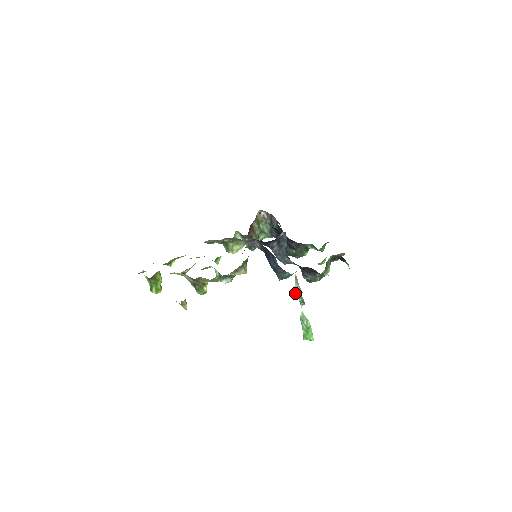
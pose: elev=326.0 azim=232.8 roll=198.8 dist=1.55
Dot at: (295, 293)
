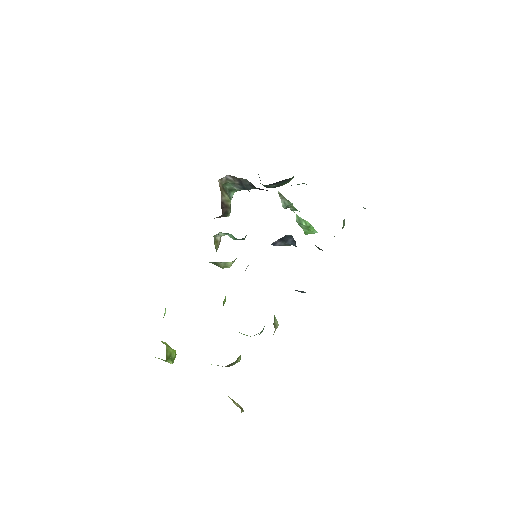
Dot at: (284, 207)
